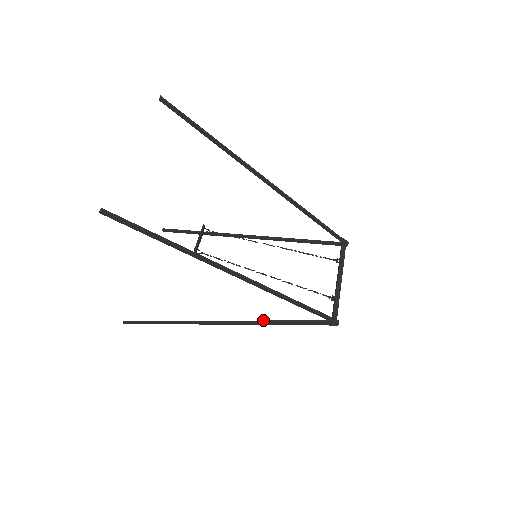
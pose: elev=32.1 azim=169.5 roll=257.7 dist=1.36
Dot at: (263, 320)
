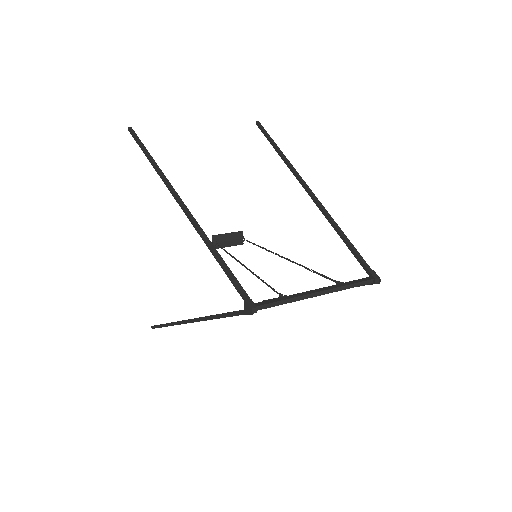
Dot at: (210, 315)
